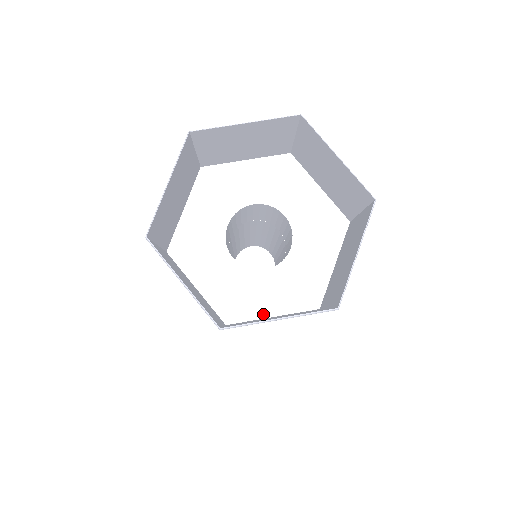
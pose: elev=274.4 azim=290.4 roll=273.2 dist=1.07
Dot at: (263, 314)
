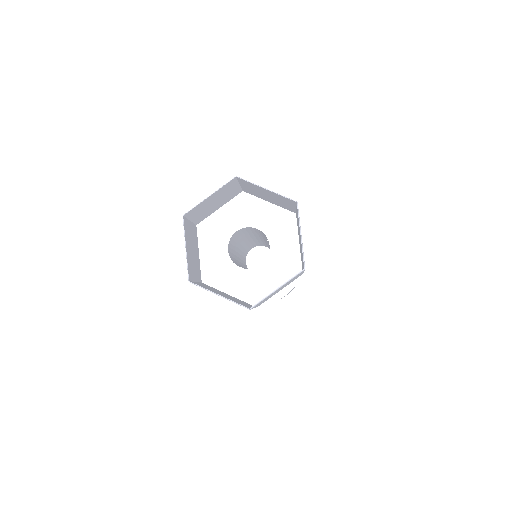
Dot at: (272, 290)
